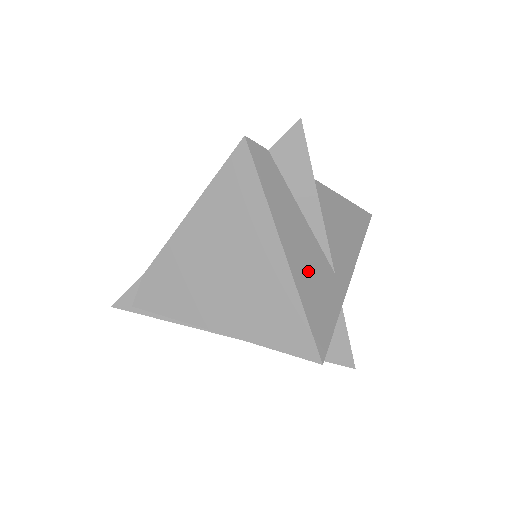
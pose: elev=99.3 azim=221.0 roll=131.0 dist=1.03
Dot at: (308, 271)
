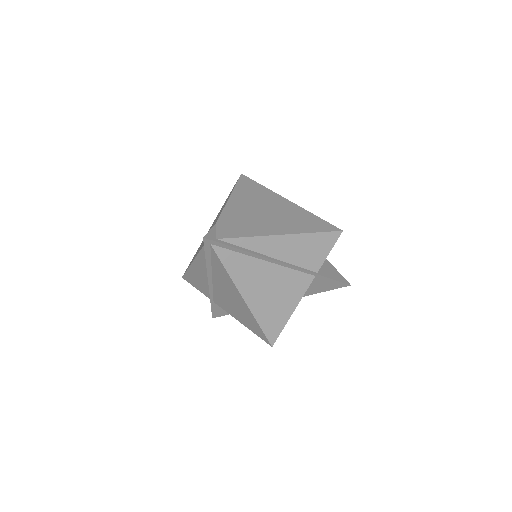
Dot at: occluded
